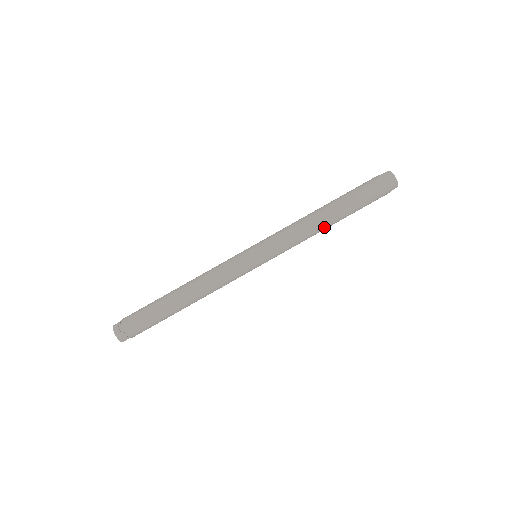
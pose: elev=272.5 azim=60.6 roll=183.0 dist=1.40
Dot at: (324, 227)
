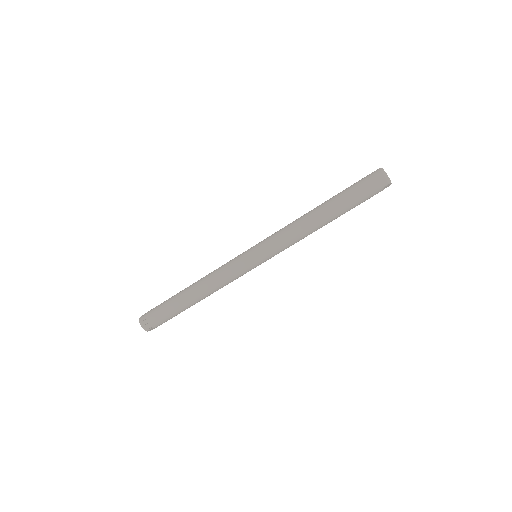
Dot at: (316, 226)
